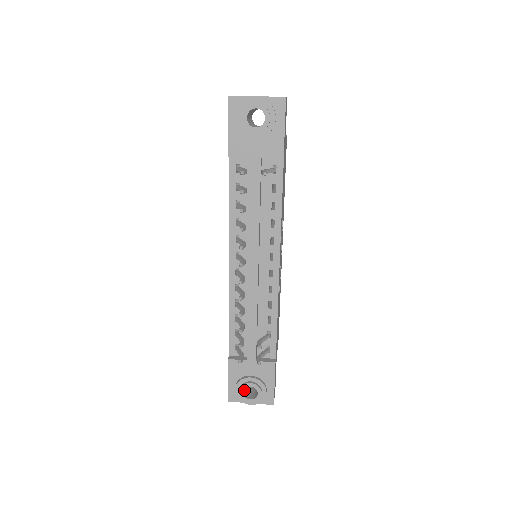
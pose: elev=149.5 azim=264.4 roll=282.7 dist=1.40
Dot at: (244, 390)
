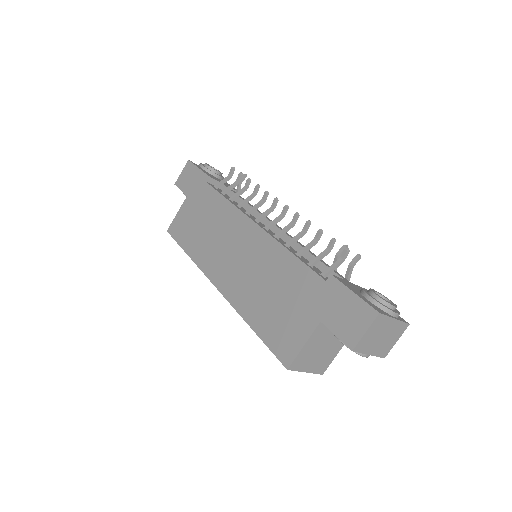
Dot at: occluded
